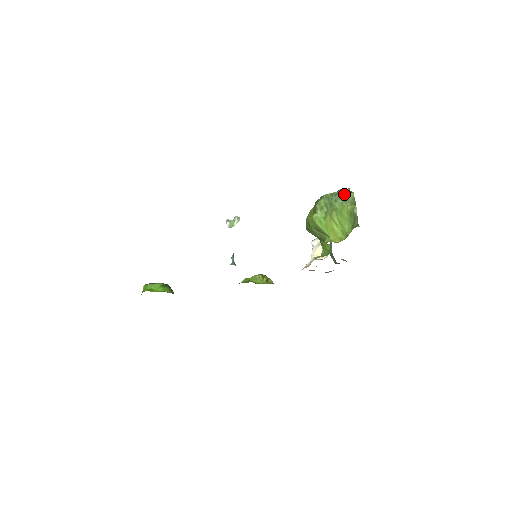
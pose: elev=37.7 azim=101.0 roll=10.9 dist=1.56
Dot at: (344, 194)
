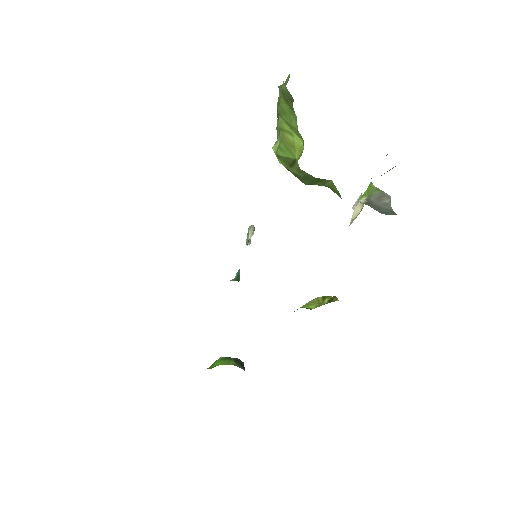
Dot at: (280, 85)
